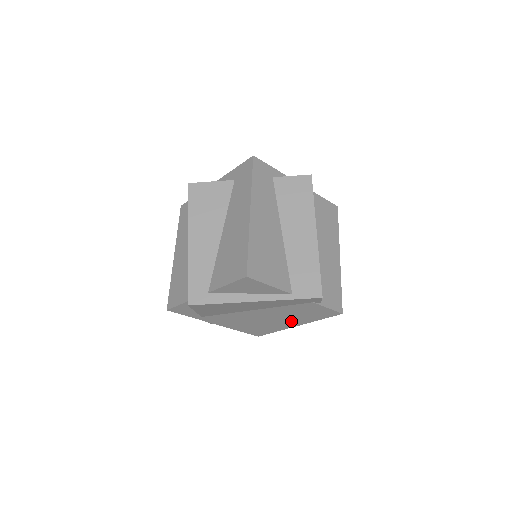
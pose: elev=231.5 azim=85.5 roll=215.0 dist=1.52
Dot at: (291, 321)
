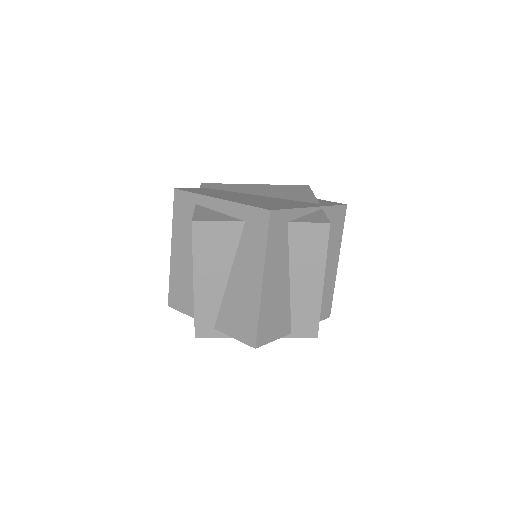
Dot at: occluded
